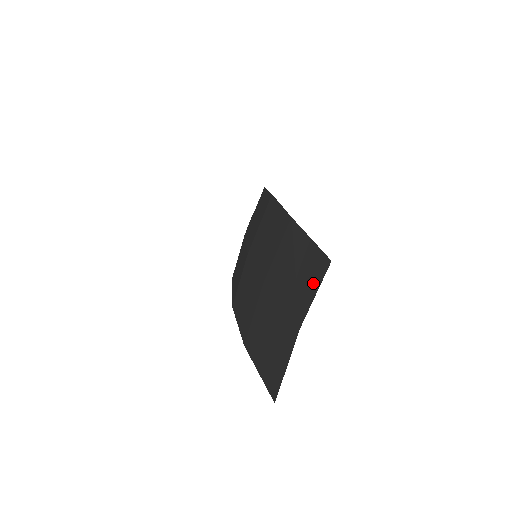
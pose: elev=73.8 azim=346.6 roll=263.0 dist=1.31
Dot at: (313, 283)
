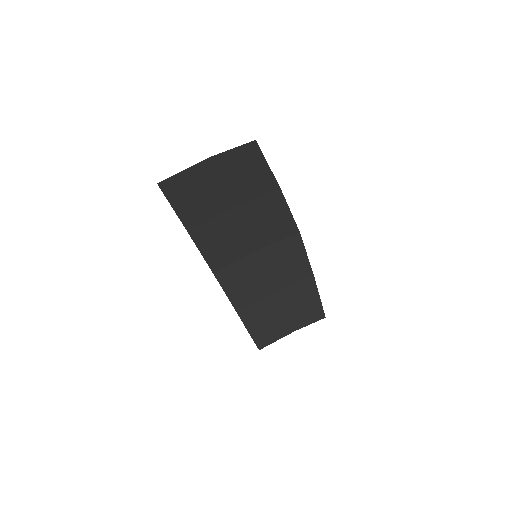
Dot at: (240, 153)
